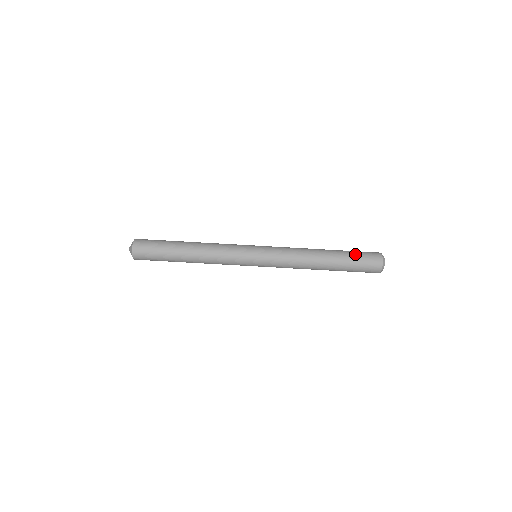
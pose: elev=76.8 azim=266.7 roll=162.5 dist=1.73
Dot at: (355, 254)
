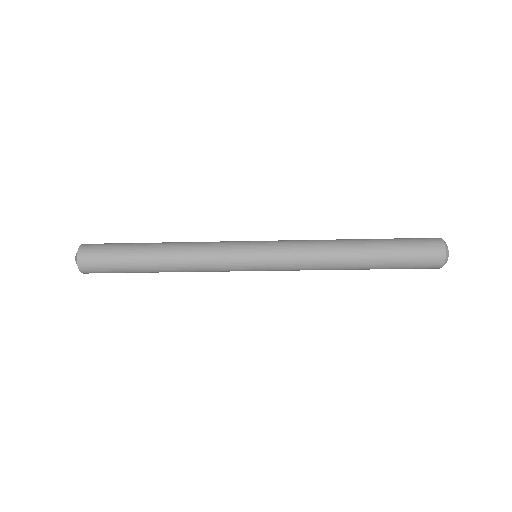
Dot at: (404, 251)
